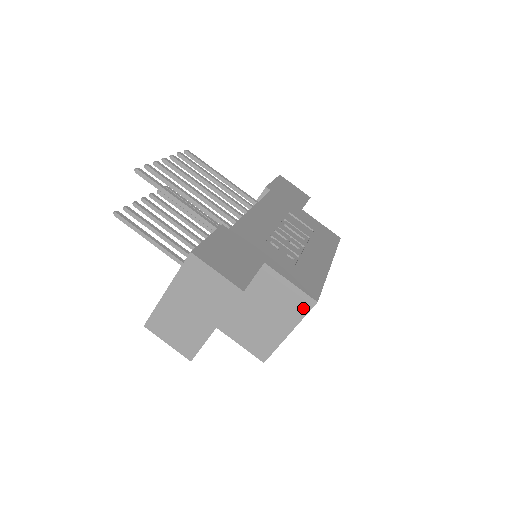
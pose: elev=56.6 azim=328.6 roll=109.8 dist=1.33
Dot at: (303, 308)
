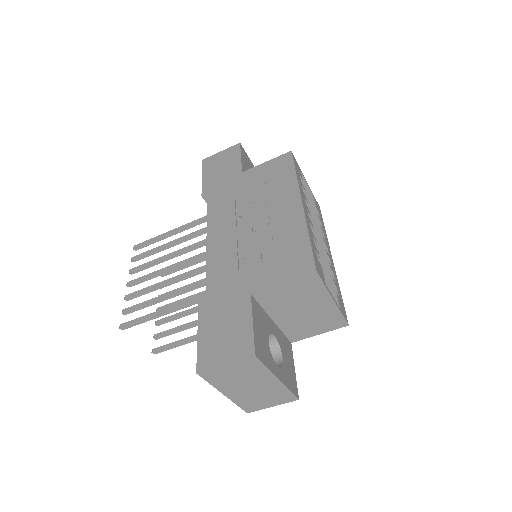
Dot at: (315, 283)
